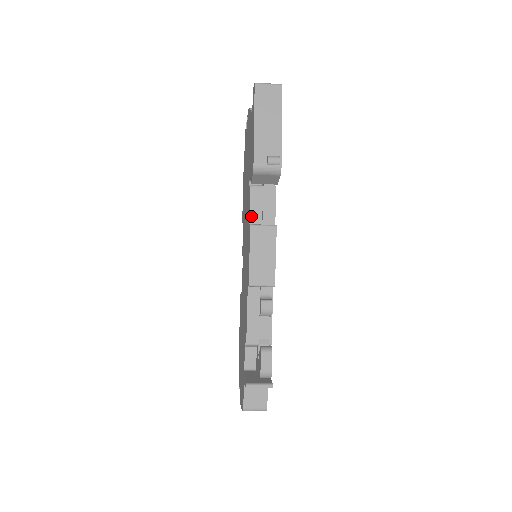
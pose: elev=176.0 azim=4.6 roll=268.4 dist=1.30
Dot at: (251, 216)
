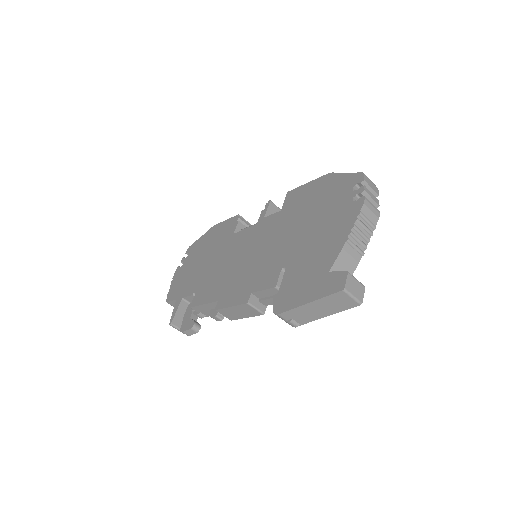
Dot at: (257, 292)
